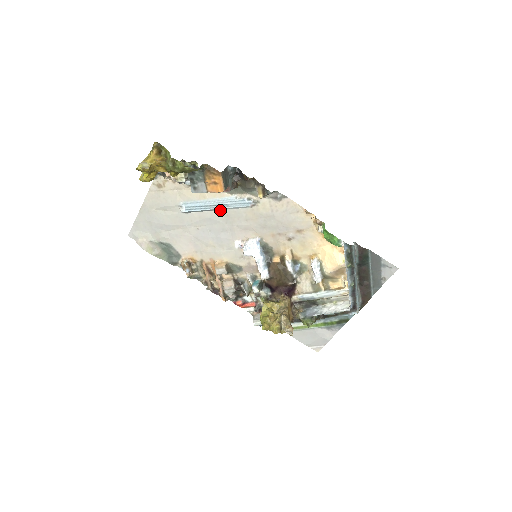
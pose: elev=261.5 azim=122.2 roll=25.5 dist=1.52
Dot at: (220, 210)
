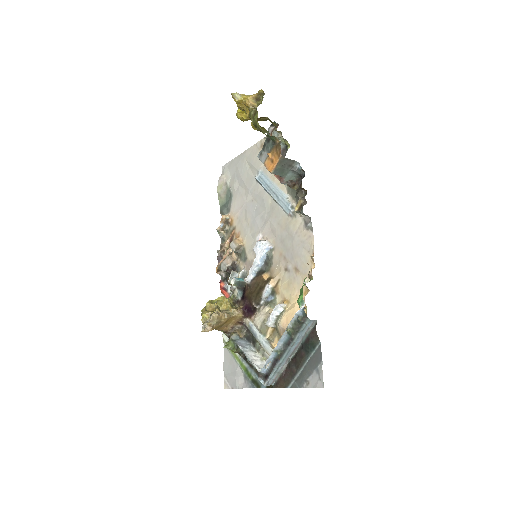
Dot at: (273, 199)
